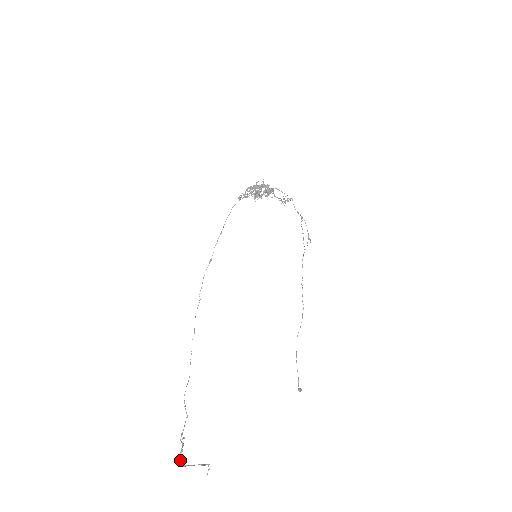
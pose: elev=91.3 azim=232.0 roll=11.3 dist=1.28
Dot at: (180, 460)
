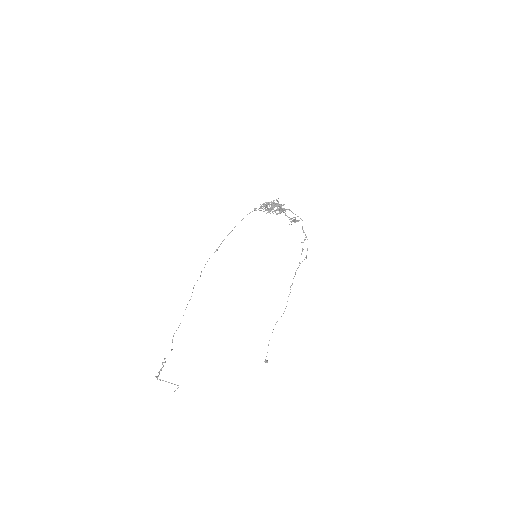
Dot at: (158, 375)
